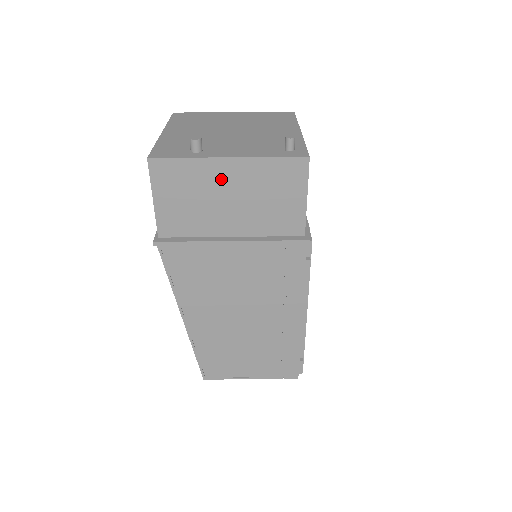
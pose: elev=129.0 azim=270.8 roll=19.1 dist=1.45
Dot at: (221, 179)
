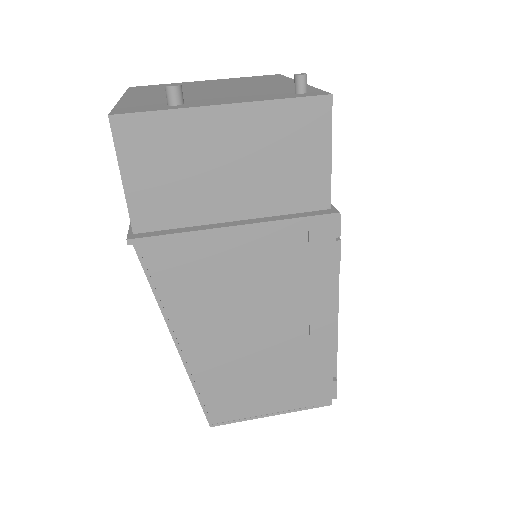
Dot at: (215, 138)
